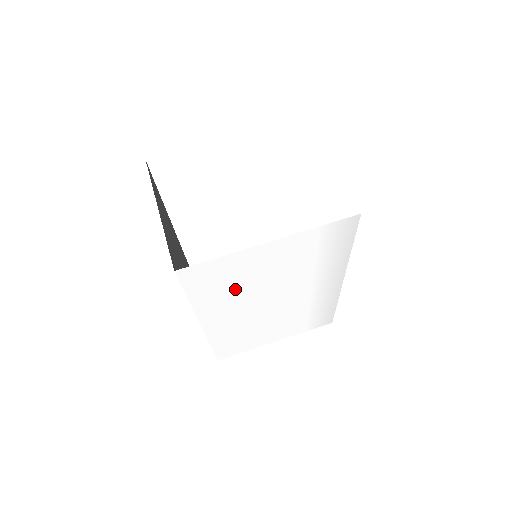
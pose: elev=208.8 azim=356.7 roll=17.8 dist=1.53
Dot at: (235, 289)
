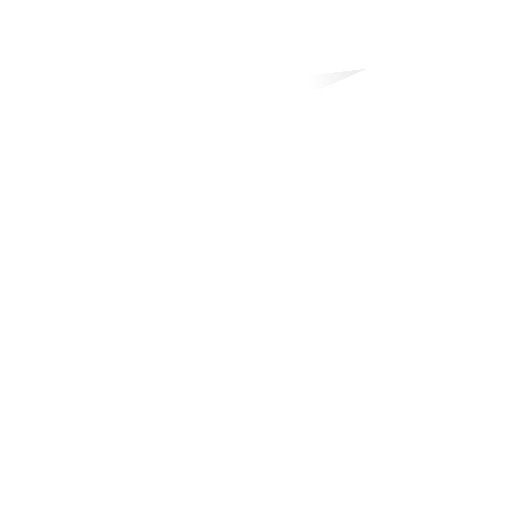
Dot at: (199, 197)
